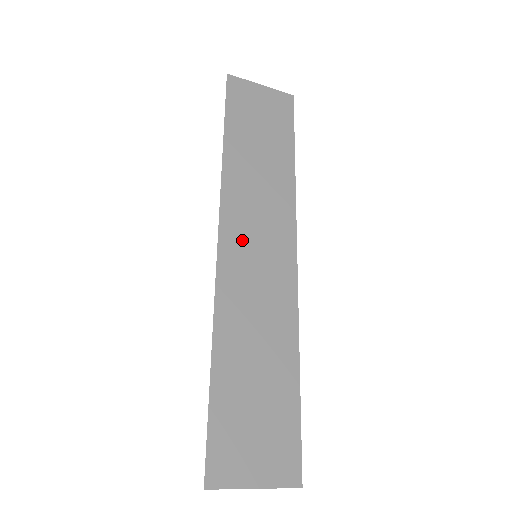
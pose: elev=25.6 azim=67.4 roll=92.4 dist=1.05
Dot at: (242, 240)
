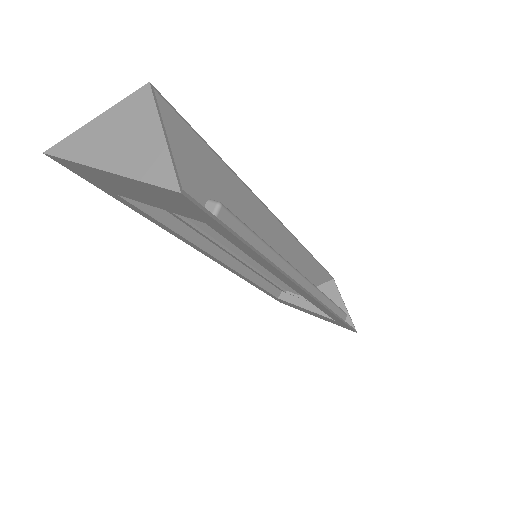
Dot at: (230, 248)
